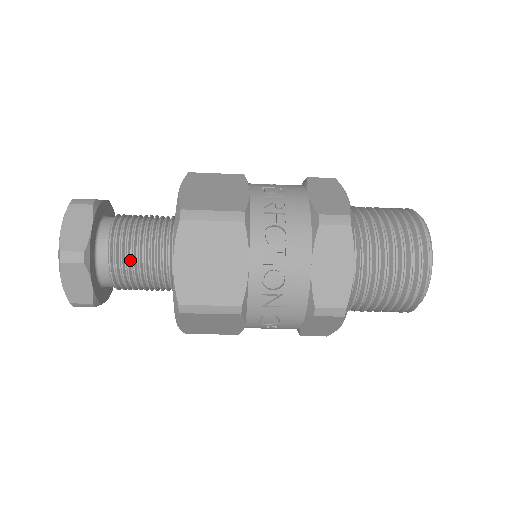
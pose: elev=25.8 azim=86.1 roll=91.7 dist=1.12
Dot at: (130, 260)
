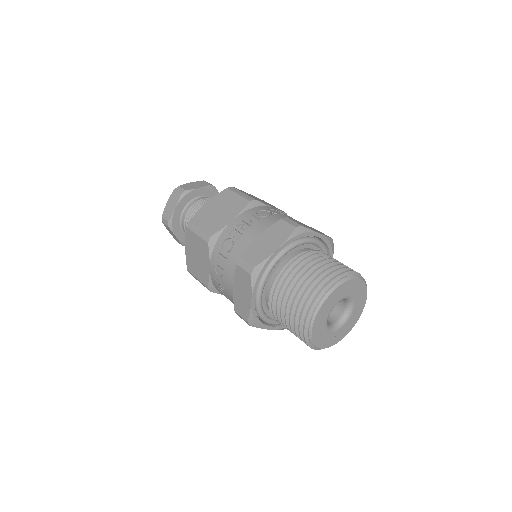
Dot at: occluded
